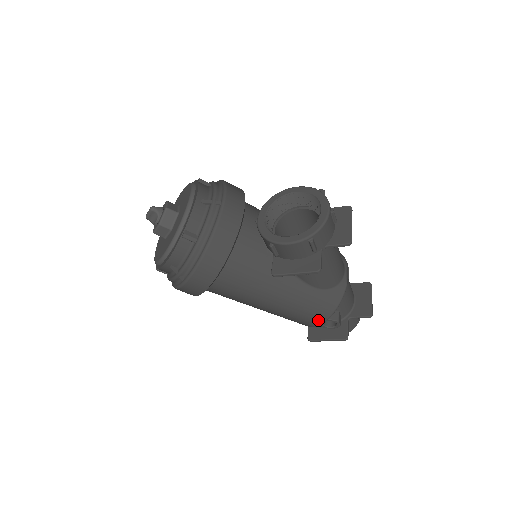
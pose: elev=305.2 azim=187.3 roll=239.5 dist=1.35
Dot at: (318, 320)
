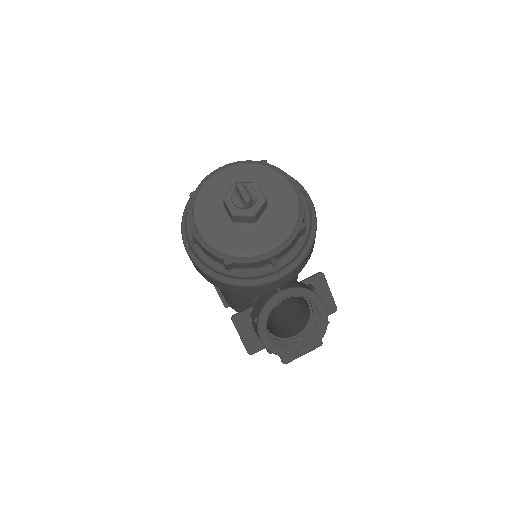
Dot at: occluded
